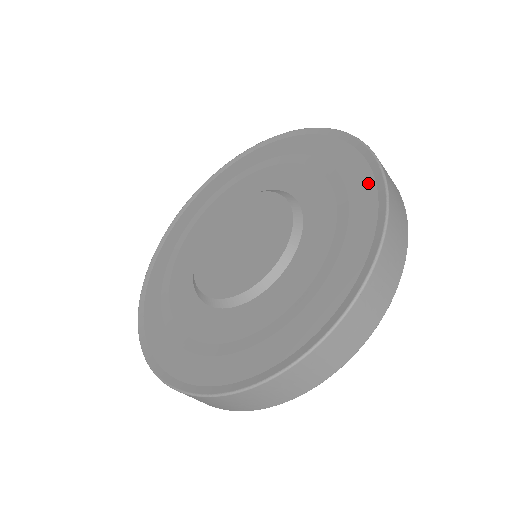
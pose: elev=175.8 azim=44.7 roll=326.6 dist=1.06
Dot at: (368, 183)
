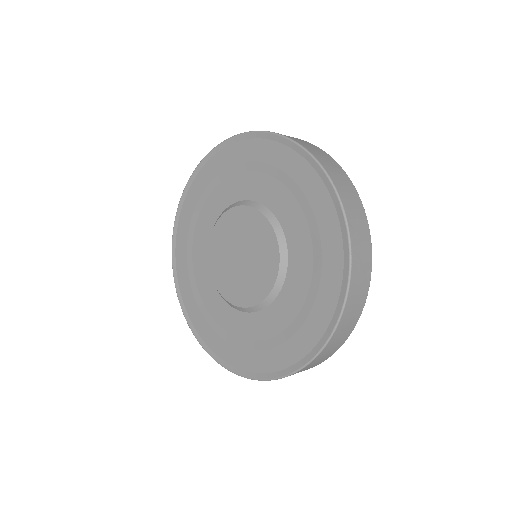
Dot at: (334, 293)
